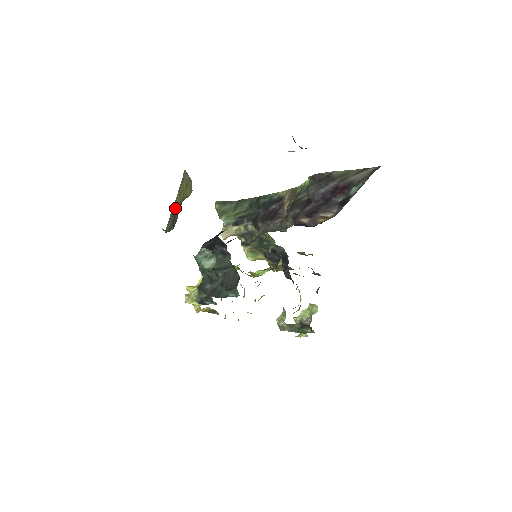
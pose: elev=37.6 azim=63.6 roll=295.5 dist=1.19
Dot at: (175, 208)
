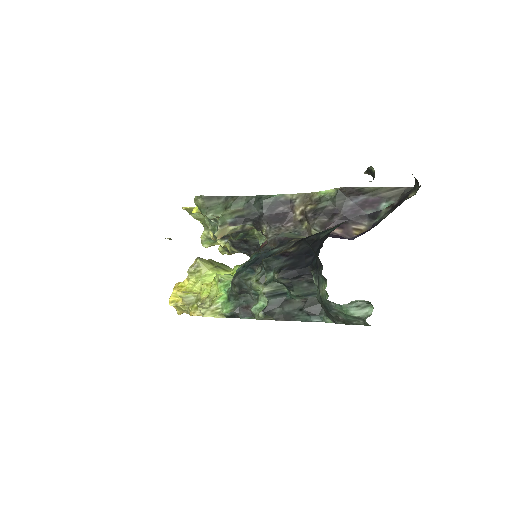
Dot at: occluded
